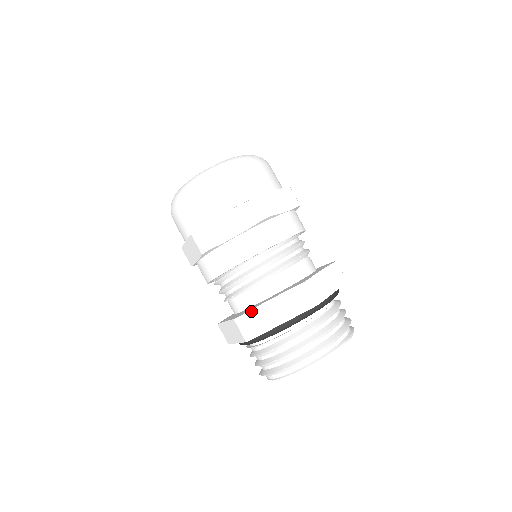
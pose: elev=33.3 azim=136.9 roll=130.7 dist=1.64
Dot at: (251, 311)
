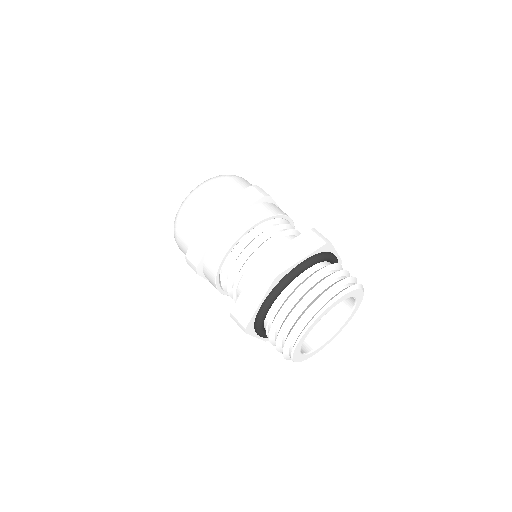
Dot at: (236, 305)
